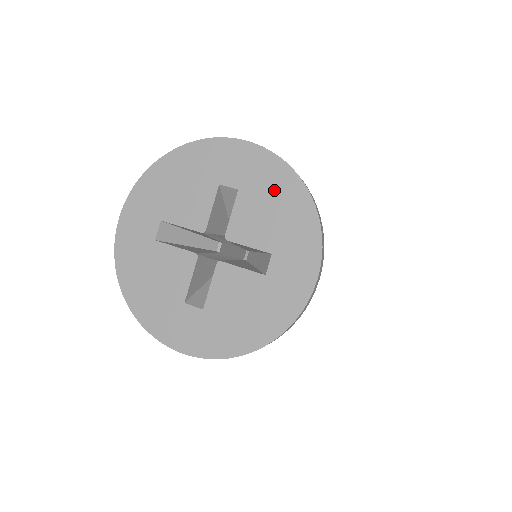
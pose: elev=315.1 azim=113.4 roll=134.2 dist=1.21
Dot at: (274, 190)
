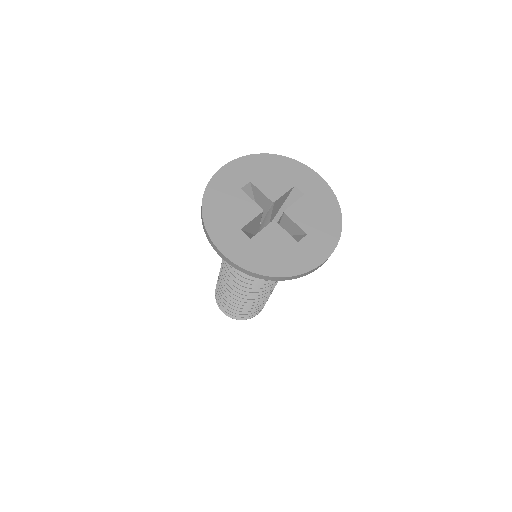
Dot at: (324, 206)
